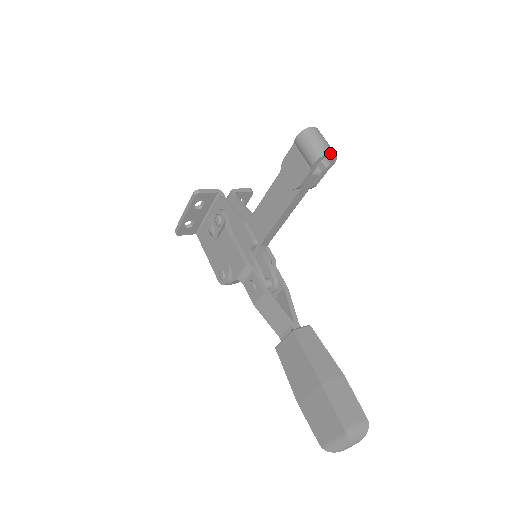
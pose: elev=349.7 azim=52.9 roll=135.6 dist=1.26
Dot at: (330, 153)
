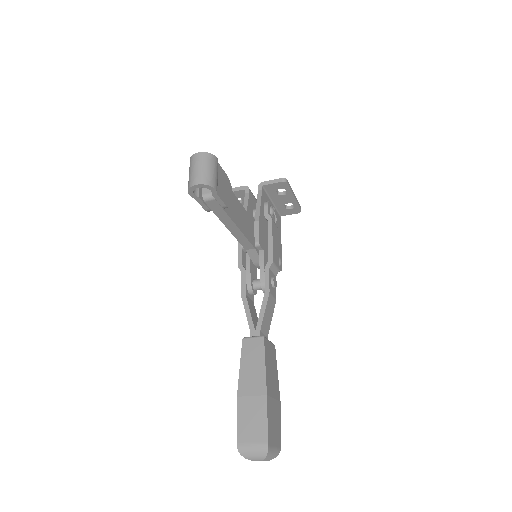
Dot at: (194, 185)
